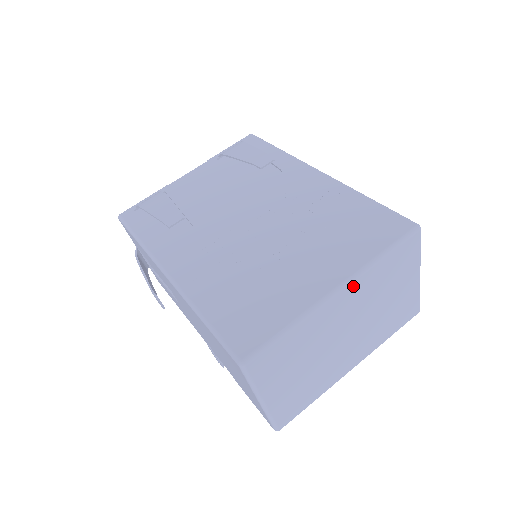
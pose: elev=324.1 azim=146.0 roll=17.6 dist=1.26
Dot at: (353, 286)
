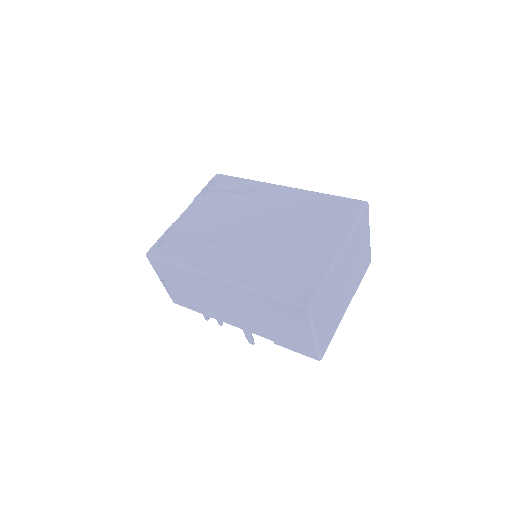
Dot at: (347, 246)
